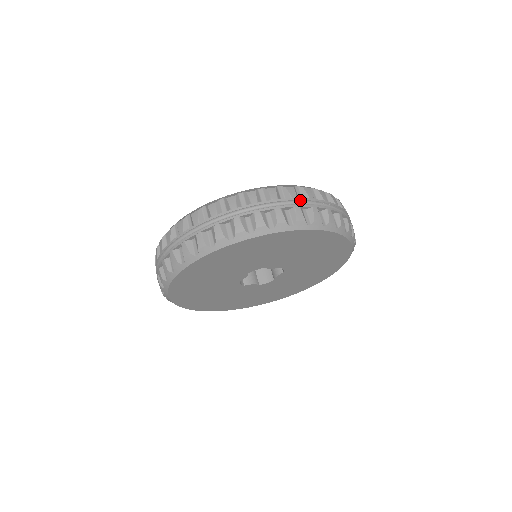
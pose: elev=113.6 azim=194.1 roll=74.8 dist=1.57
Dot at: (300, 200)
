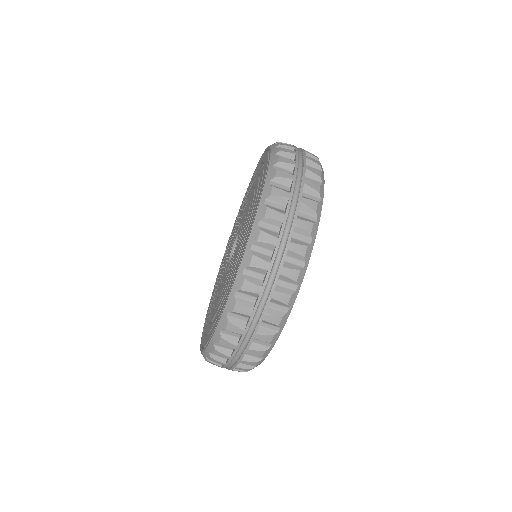
Dot at: (293, 191)
